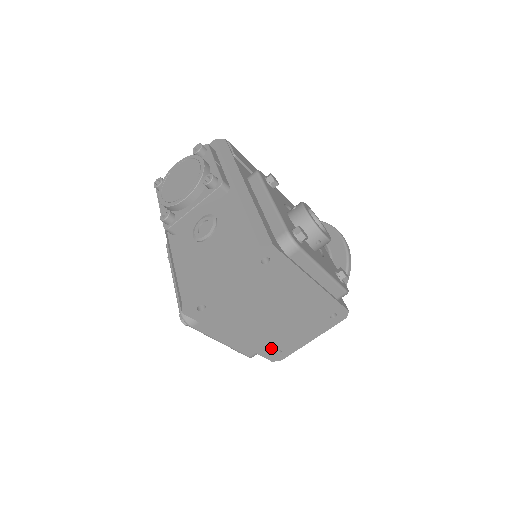
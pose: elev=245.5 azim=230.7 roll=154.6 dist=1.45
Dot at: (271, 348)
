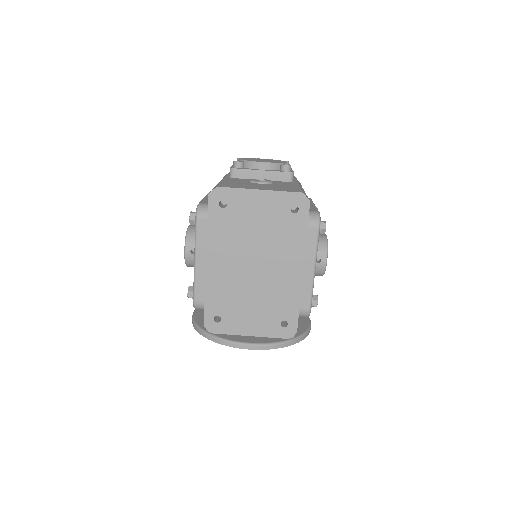
Dot at: (218, 307)
